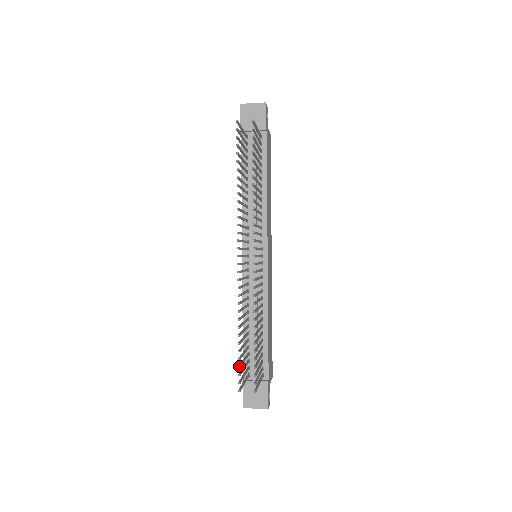
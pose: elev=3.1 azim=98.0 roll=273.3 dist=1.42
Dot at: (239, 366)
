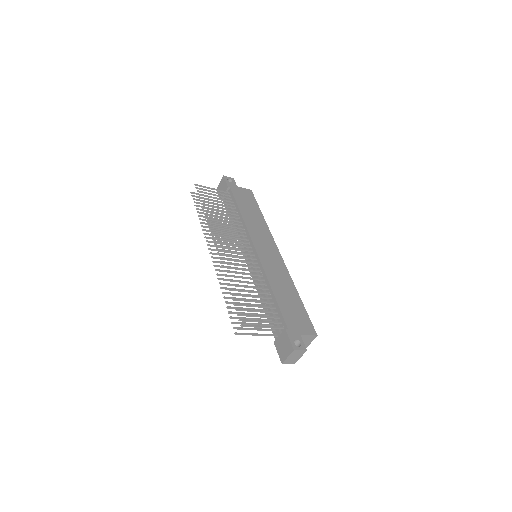
Dot at: (230, 317)
